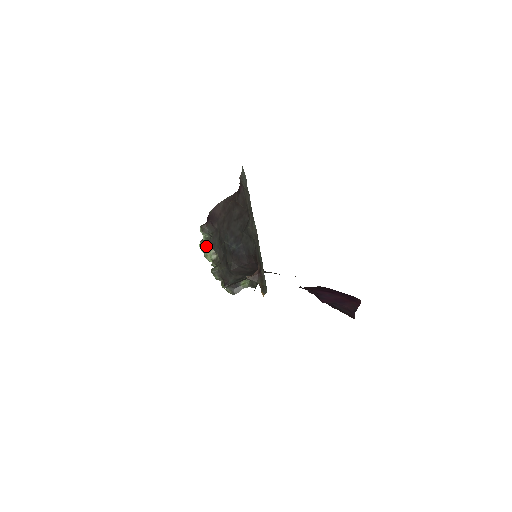
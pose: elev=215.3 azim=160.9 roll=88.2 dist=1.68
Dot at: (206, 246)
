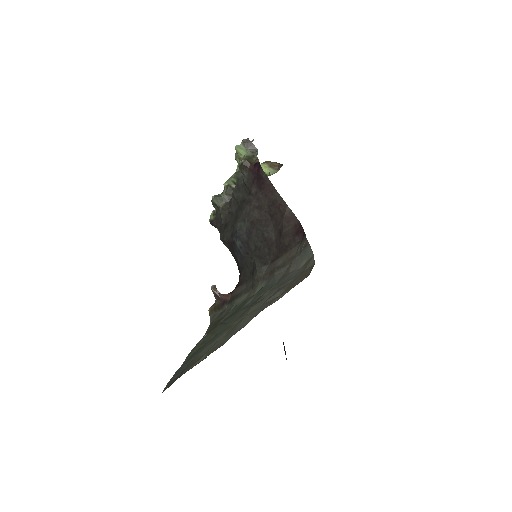
Dot at: (242, 155)
